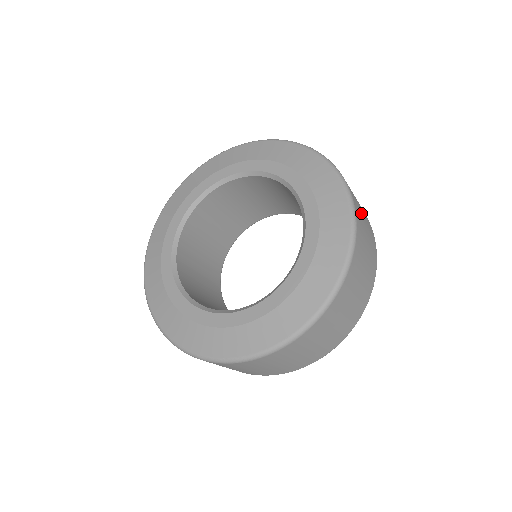
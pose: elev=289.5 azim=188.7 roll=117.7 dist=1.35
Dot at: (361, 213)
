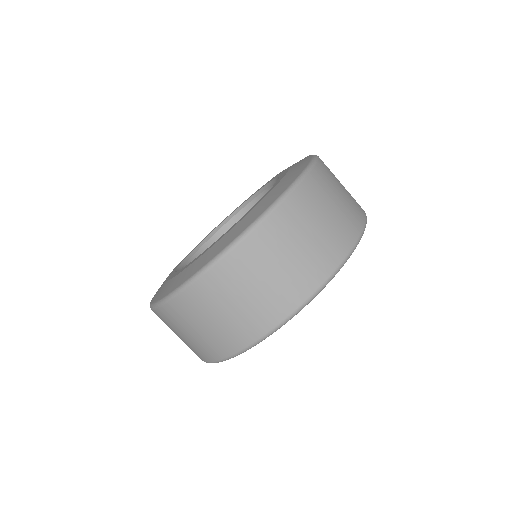
Dot at: (301, 229)
